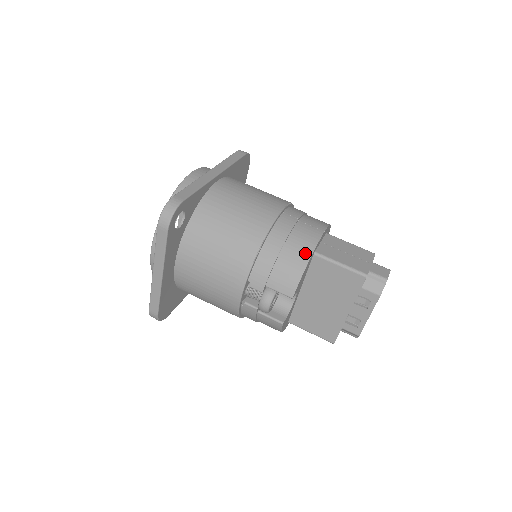
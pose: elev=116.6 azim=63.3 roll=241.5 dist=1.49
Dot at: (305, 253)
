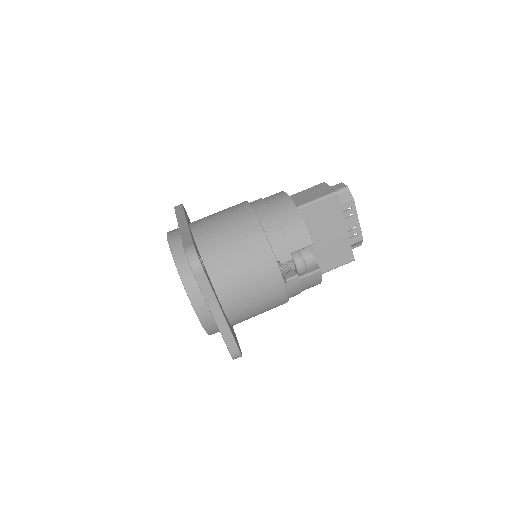
Dot at: (292, 211)
